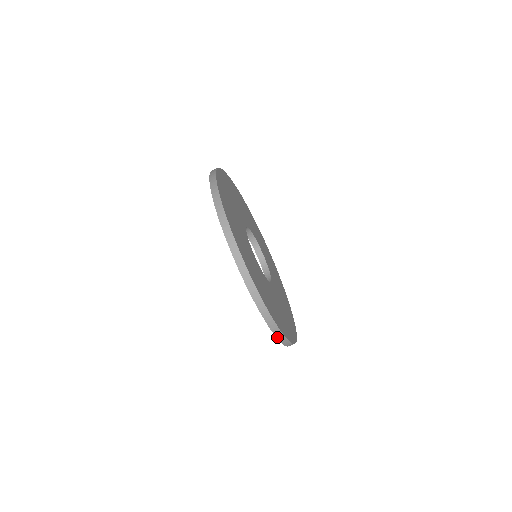
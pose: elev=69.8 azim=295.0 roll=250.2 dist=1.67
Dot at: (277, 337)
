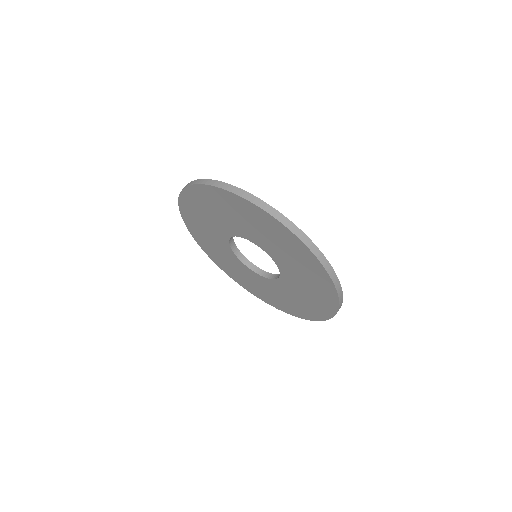
Dot at: (235, 193)
